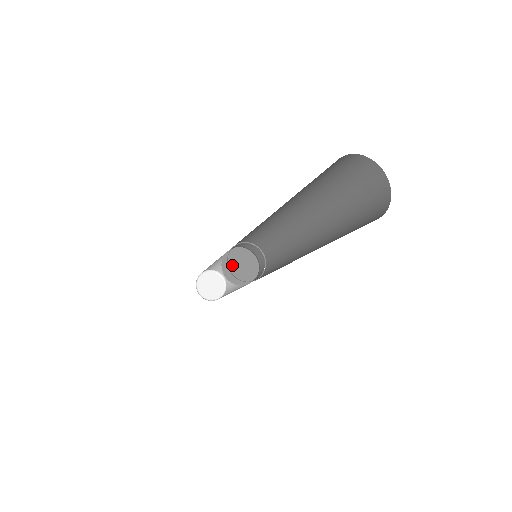
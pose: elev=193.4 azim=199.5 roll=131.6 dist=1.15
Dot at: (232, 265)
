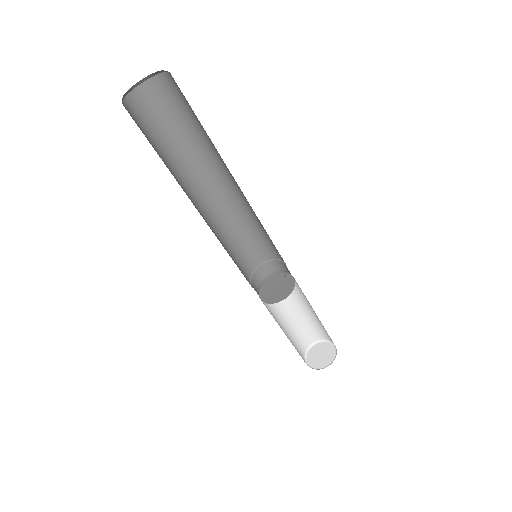
Dot at: (269, 292)
